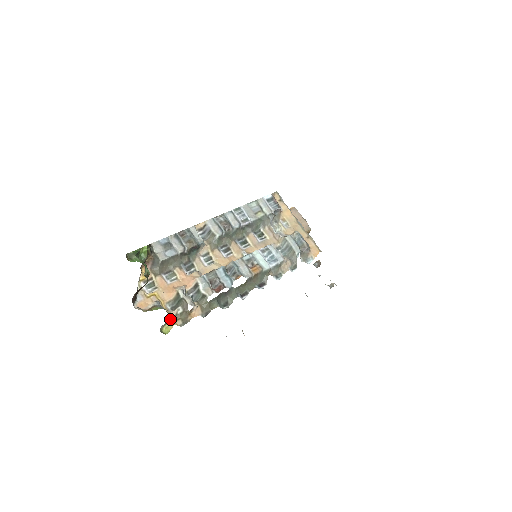
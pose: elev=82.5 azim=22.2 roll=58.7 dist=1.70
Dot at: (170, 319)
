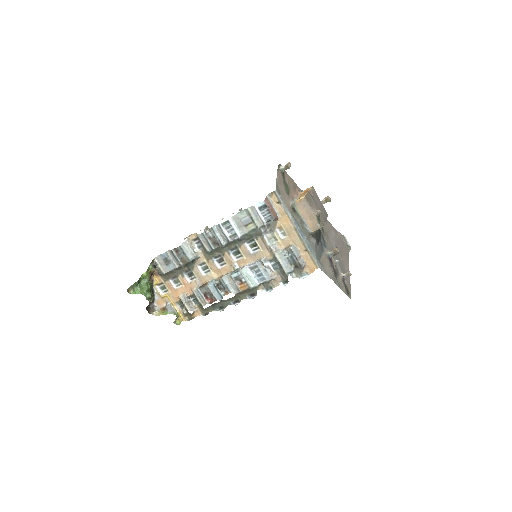
Dot at: (179, 316)
